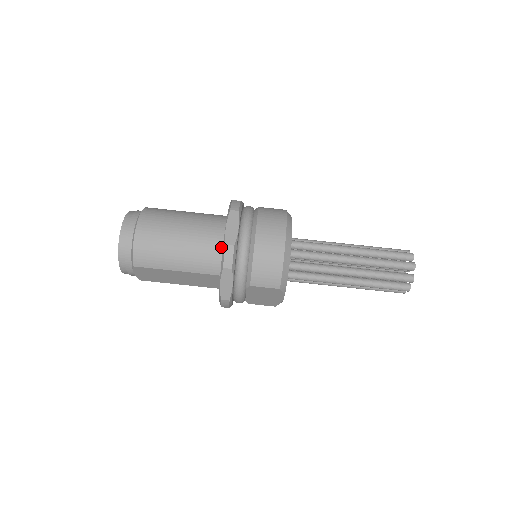
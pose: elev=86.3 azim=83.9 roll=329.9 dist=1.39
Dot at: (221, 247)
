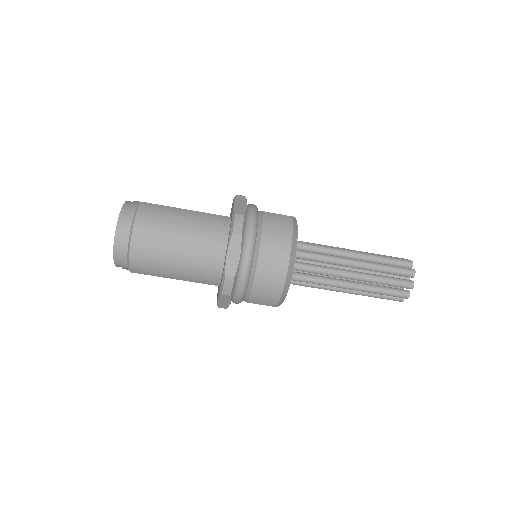
Dot at: (221, 266)
